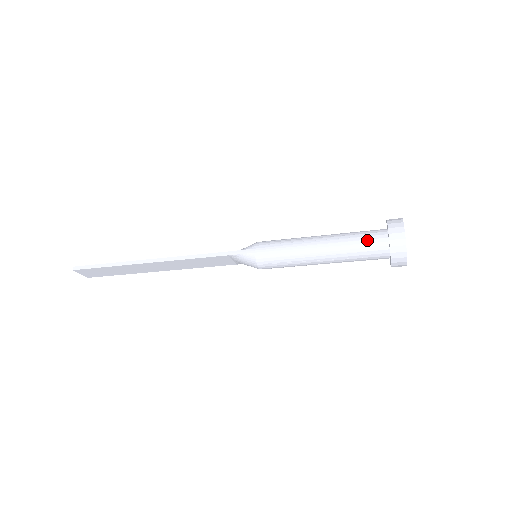
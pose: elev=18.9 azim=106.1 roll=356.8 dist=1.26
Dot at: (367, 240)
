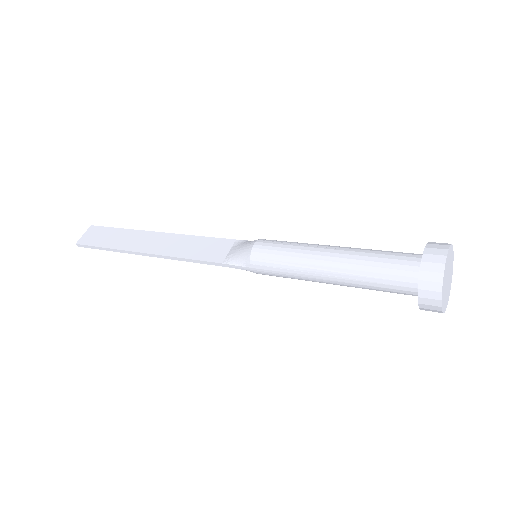
Dot at: (391, 289)
